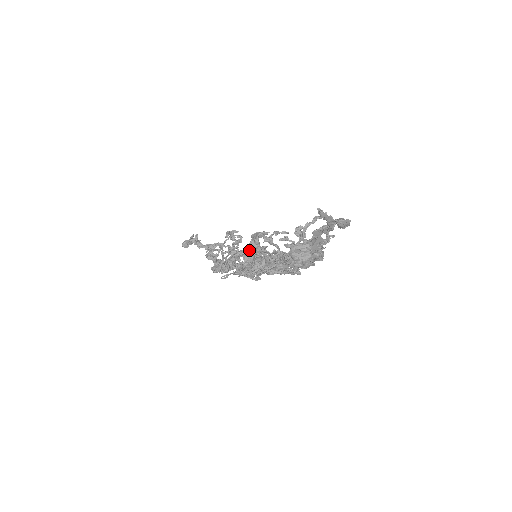
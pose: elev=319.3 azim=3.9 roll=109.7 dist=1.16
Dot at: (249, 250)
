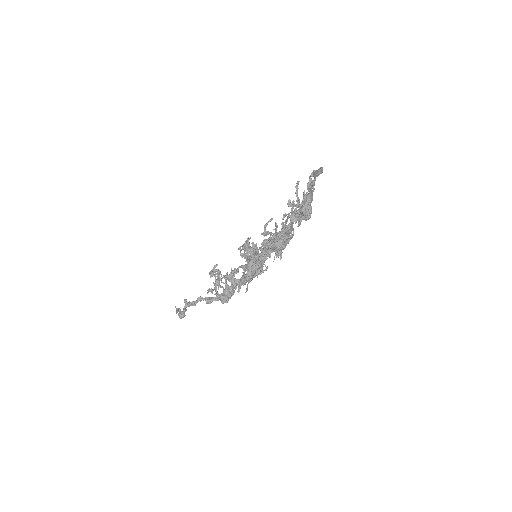
Dot at: (251, 256)
